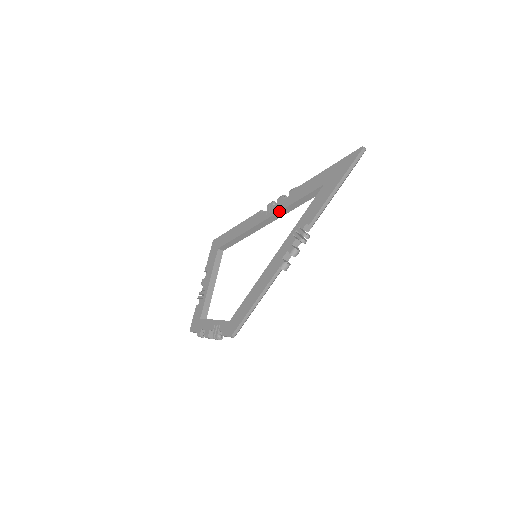
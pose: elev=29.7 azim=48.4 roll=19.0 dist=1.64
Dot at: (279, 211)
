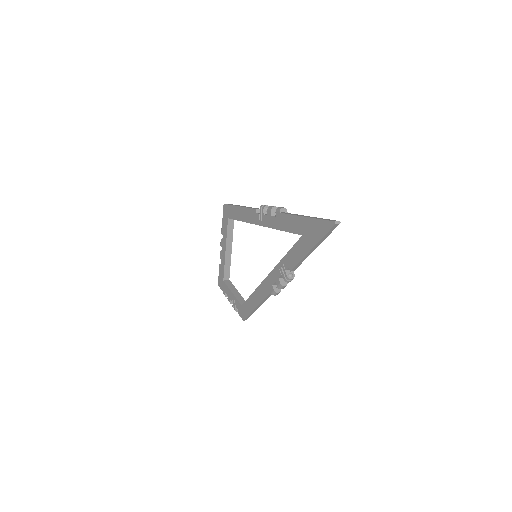
Dot at: (269, 227)
